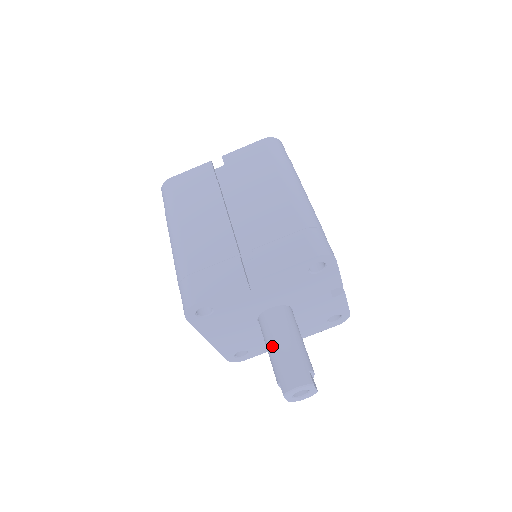
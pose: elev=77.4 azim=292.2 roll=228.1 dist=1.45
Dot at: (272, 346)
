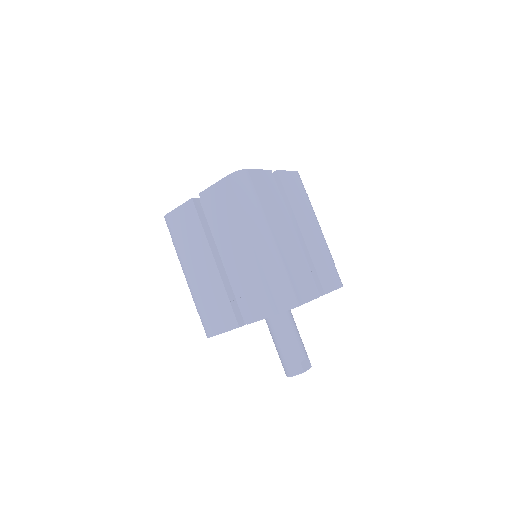
Dot at: (274, 343)
